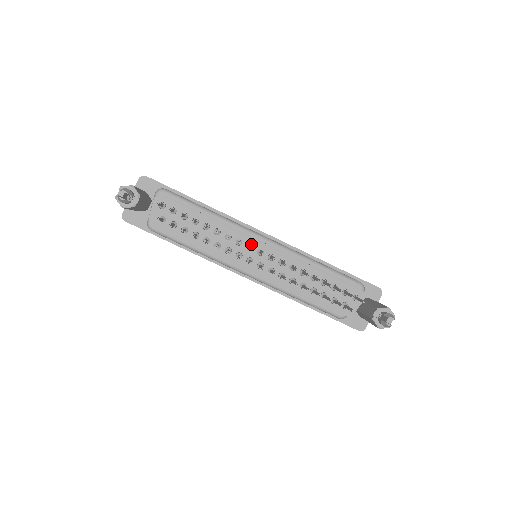
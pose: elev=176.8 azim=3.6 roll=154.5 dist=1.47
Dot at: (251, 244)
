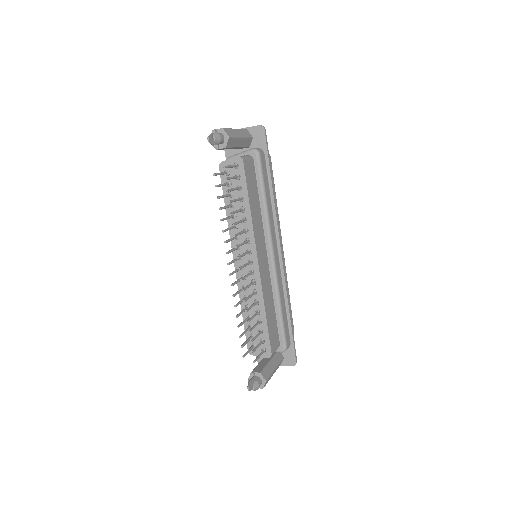
Dot at: occluded
